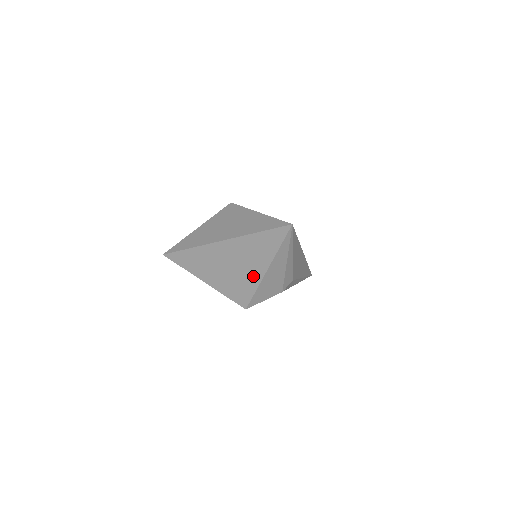
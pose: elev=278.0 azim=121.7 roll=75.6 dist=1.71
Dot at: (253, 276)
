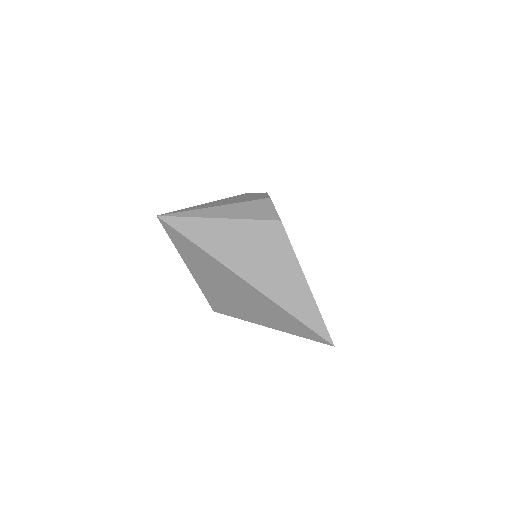
Dot at: (250, 316)
